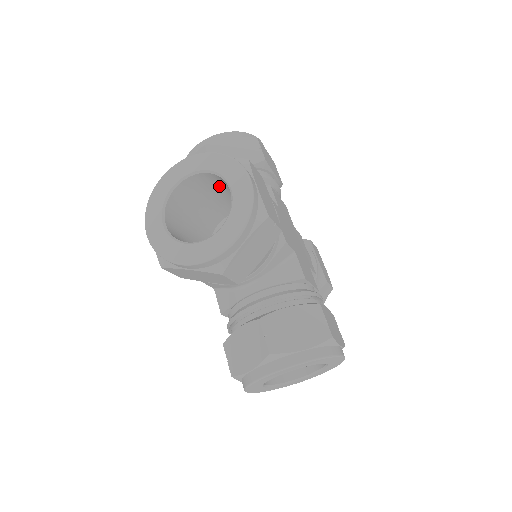
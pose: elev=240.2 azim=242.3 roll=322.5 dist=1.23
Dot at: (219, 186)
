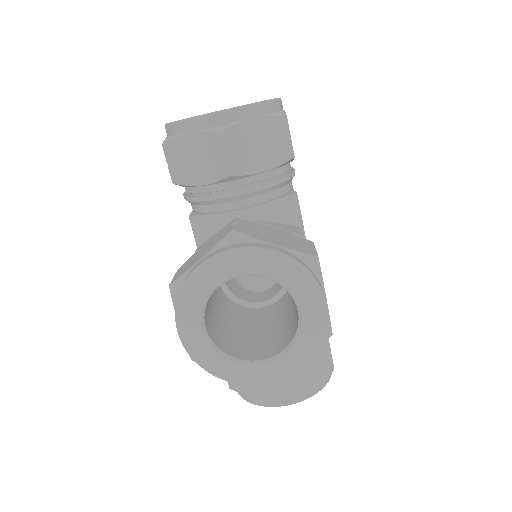
Dot at: occluded
